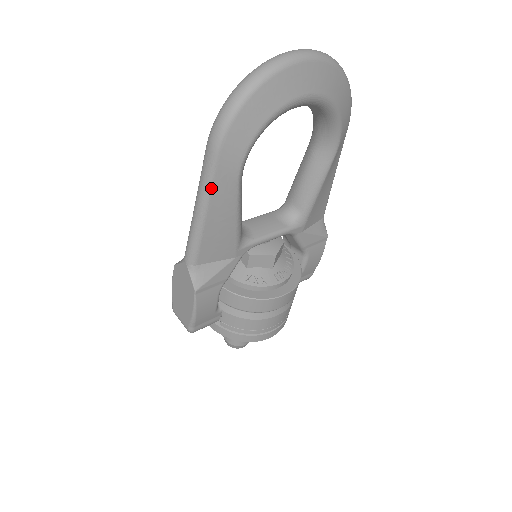
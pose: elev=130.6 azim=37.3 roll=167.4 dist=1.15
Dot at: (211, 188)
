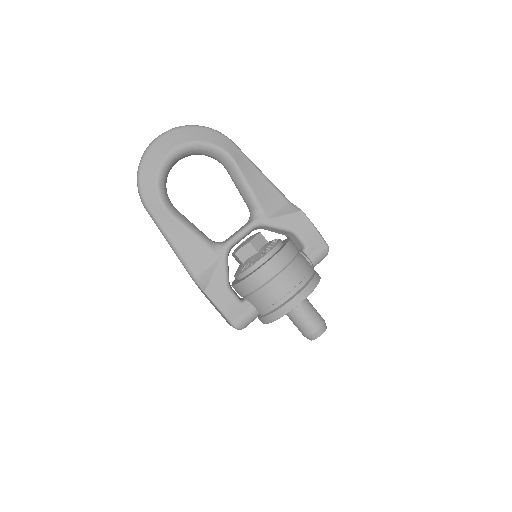
Dot at: (161, 227)
